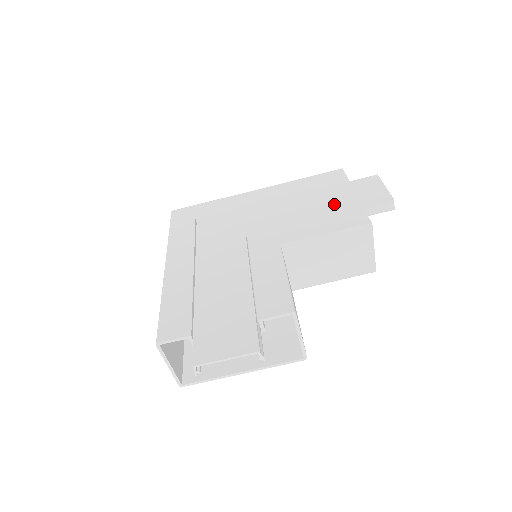
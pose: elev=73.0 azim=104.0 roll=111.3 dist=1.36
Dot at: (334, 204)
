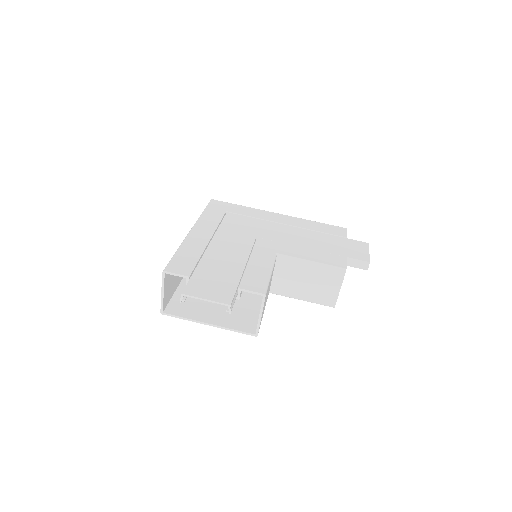
Dot at: (328, 247)
